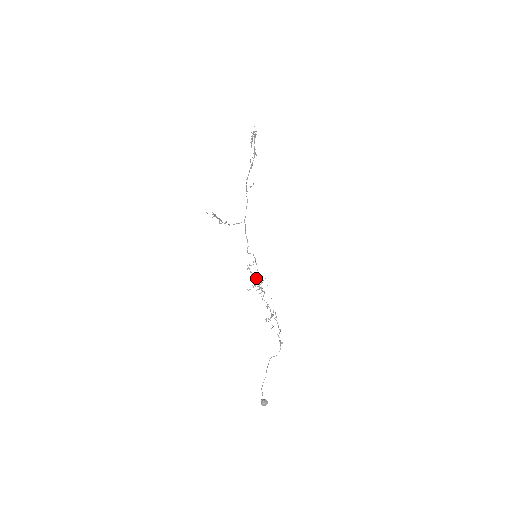
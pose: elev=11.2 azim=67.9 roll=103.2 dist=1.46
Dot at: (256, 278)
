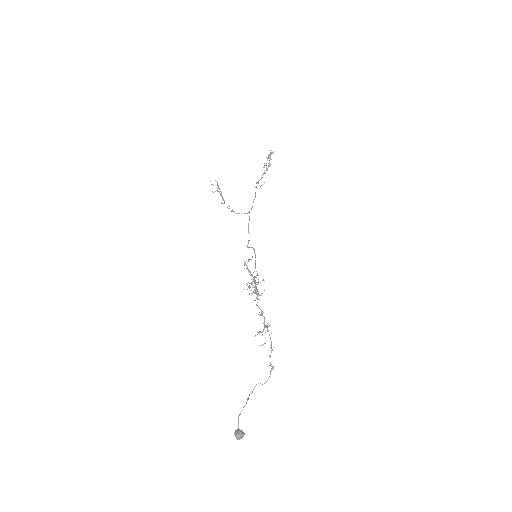
Dot at: occluded
